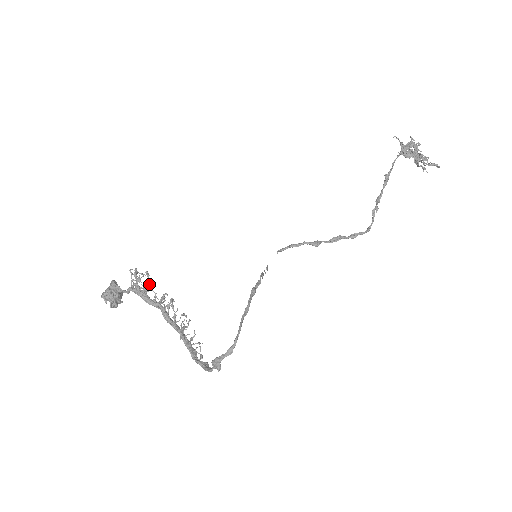
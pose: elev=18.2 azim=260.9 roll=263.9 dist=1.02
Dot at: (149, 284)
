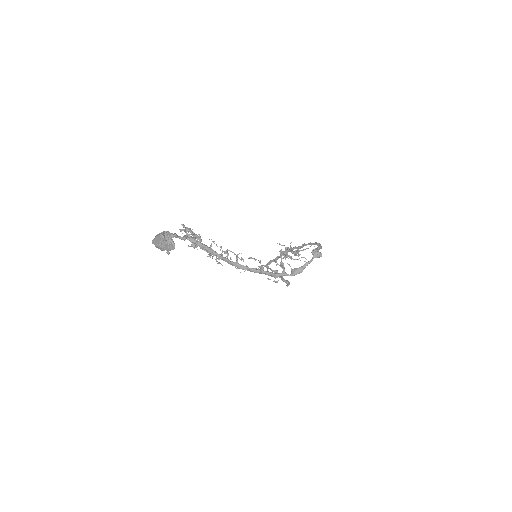
Dot at: occluded
